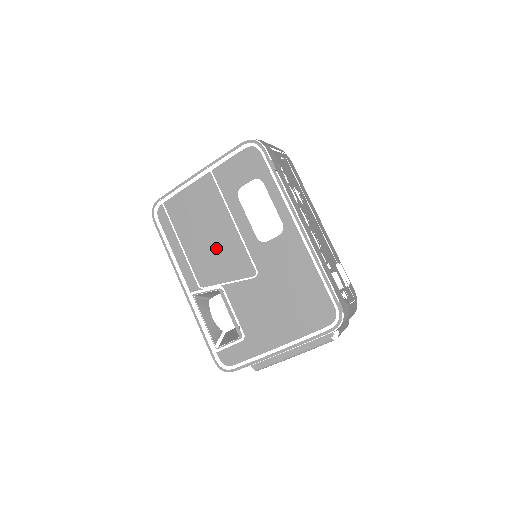
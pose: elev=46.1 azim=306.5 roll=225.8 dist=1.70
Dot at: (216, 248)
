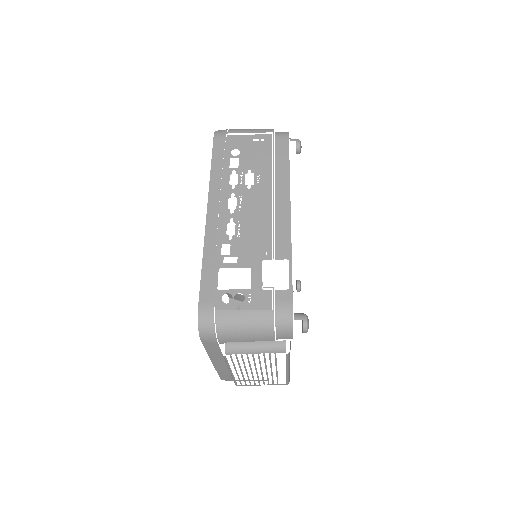
Dot at: occluded
